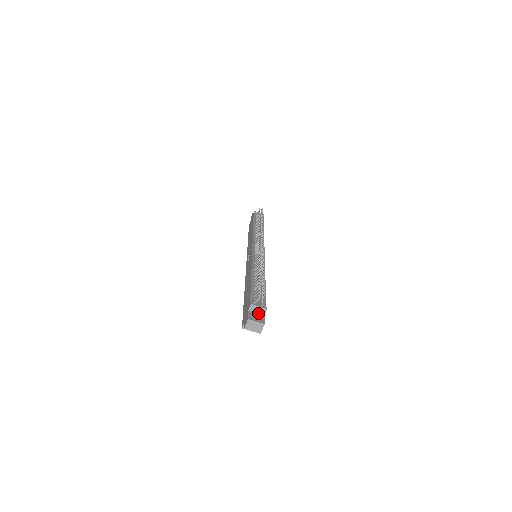
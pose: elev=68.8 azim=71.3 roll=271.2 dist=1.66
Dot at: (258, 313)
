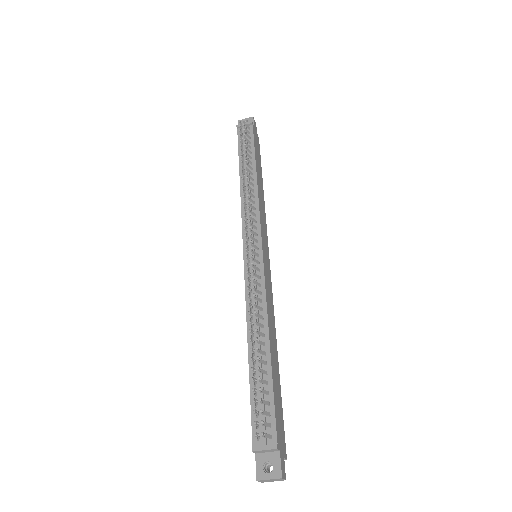
Dot at: (269, 452)
